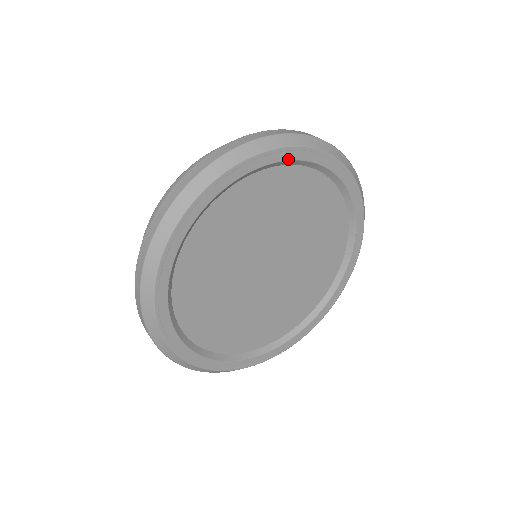
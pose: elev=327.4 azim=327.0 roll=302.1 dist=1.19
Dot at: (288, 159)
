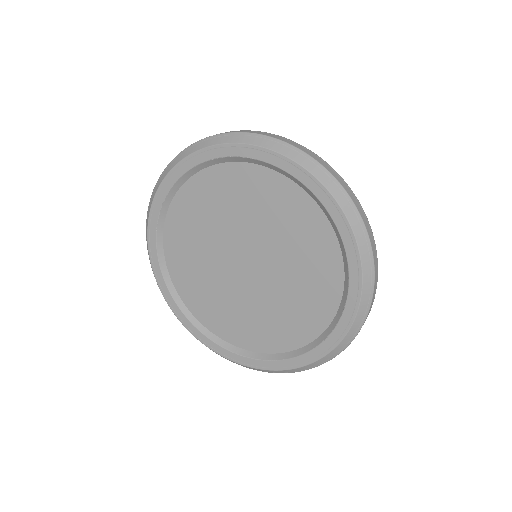
Dot at: (294, 175)
